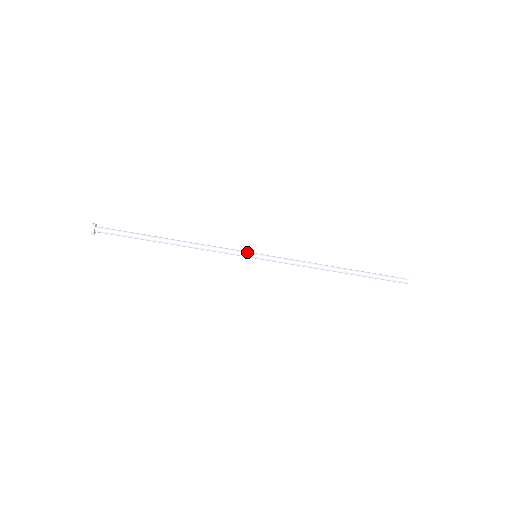
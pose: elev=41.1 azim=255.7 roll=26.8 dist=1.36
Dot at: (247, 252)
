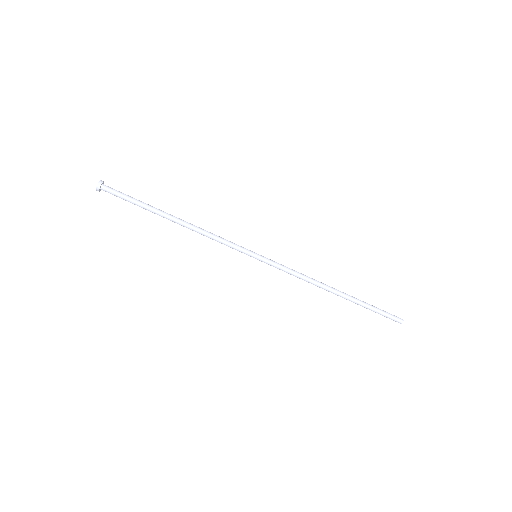
Dot at: occluded
